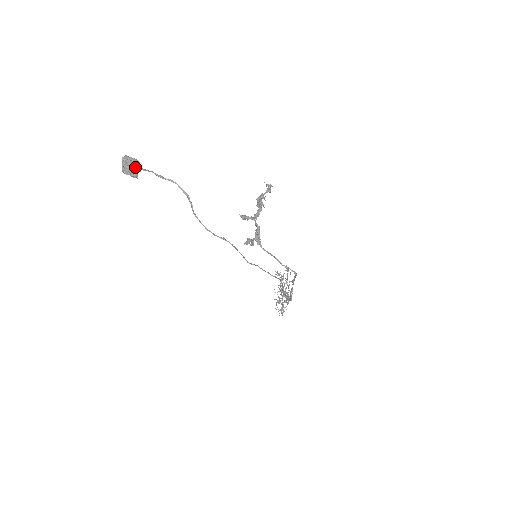
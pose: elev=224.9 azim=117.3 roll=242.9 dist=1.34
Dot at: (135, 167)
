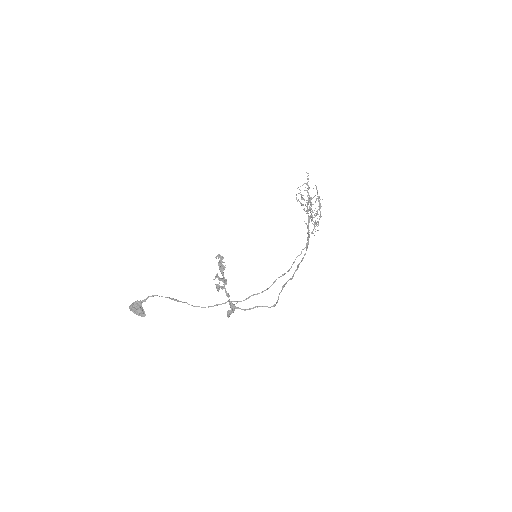
Dot at: (139, 314)
